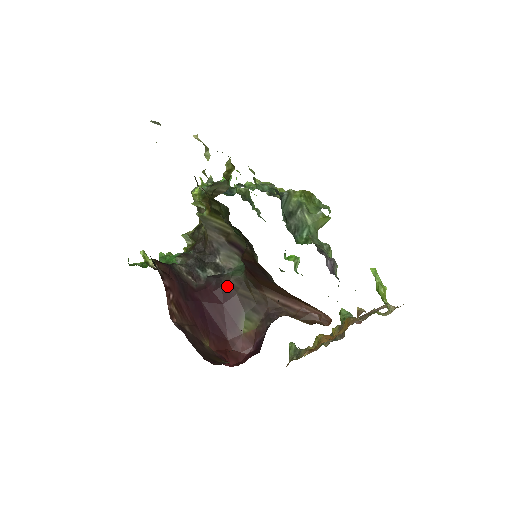
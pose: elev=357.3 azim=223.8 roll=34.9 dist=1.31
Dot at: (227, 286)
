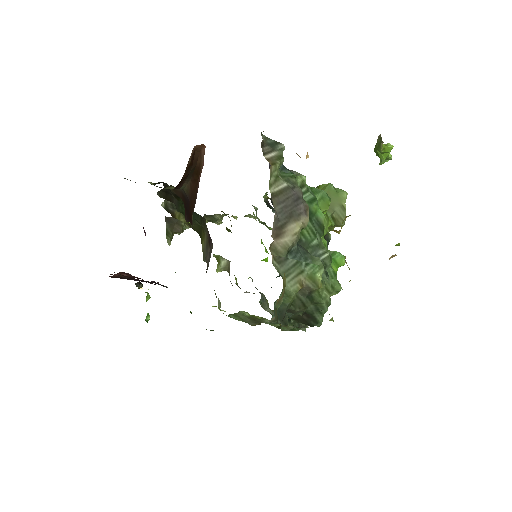
Dot at: occluded
